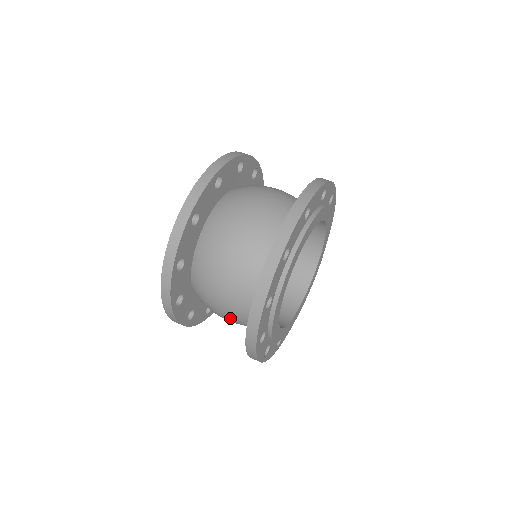
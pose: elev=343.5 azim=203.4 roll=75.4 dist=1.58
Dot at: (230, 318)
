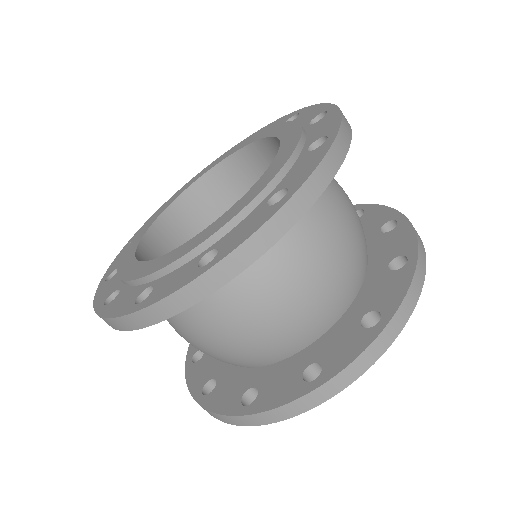
Dot at: (252, 337)
